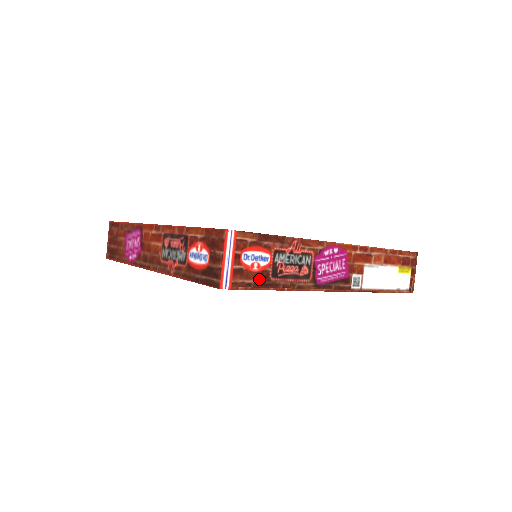
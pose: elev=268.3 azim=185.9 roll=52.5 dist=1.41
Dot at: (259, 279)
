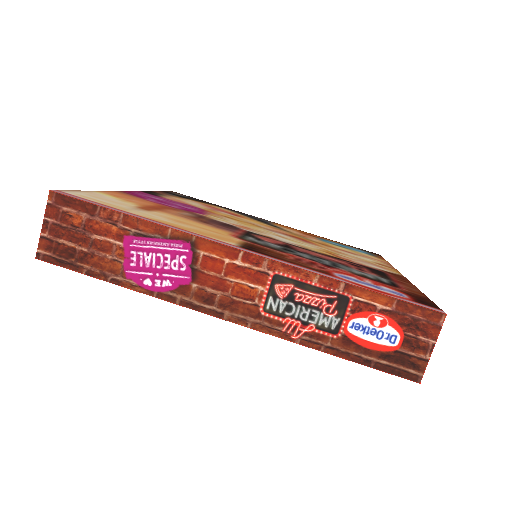
Dot at: occluded
